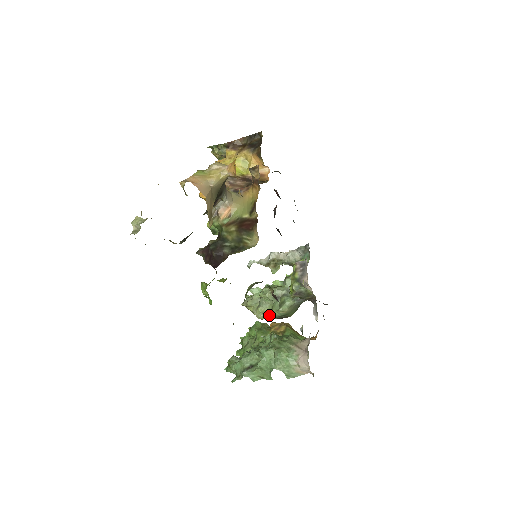
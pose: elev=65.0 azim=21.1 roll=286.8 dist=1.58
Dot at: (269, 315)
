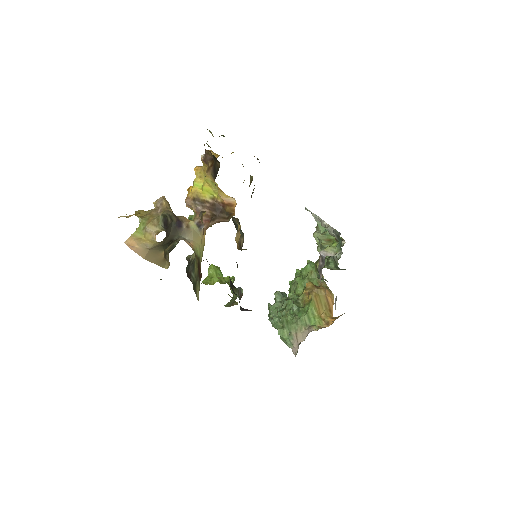
Dot at: occluded
